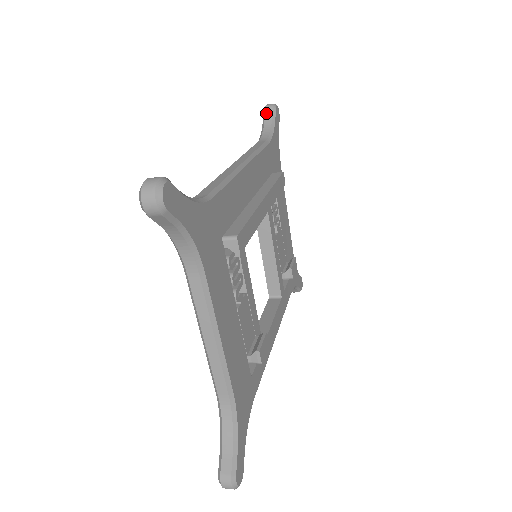
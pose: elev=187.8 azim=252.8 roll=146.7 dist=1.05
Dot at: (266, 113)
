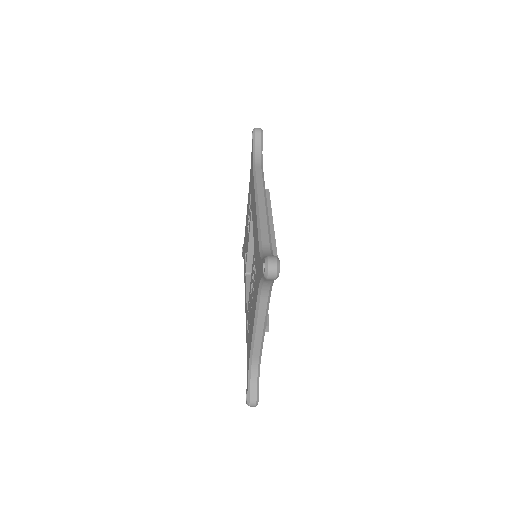
Dot at: (256, 137)
